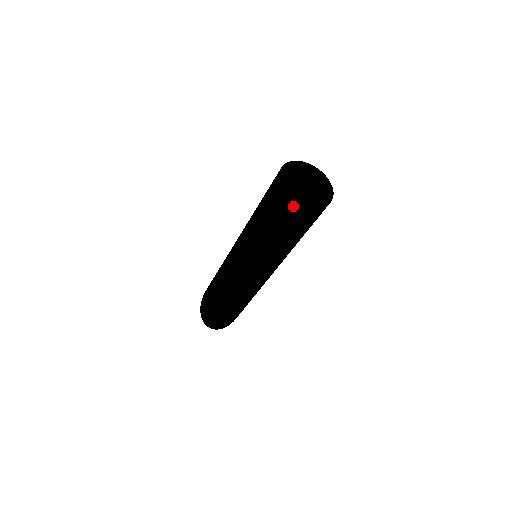
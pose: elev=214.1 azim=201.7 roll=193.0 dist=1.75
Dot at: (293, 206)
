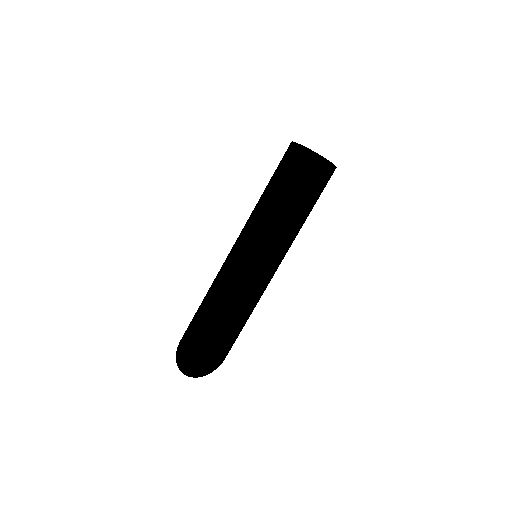
Dot at: (303, 154)
